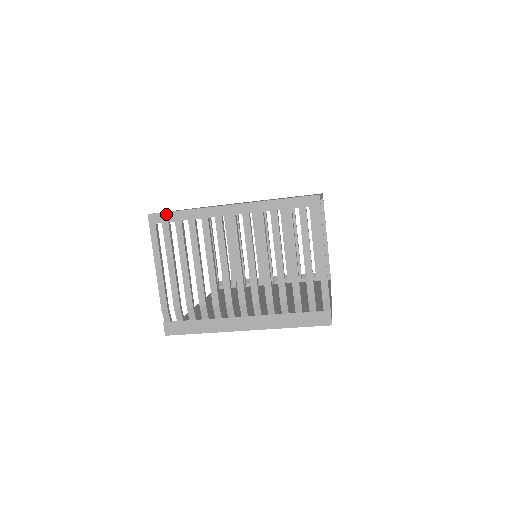
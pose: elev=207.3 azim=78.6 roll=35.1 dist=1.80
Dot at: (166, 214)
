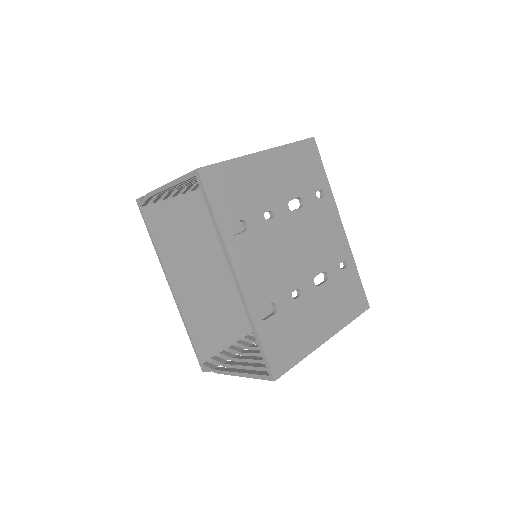
Dot at: (287, 371)
